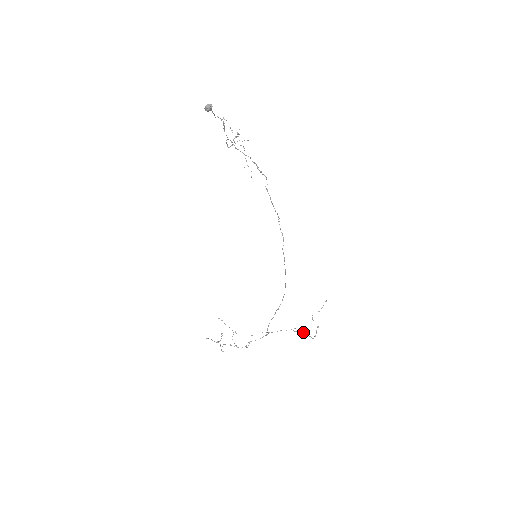
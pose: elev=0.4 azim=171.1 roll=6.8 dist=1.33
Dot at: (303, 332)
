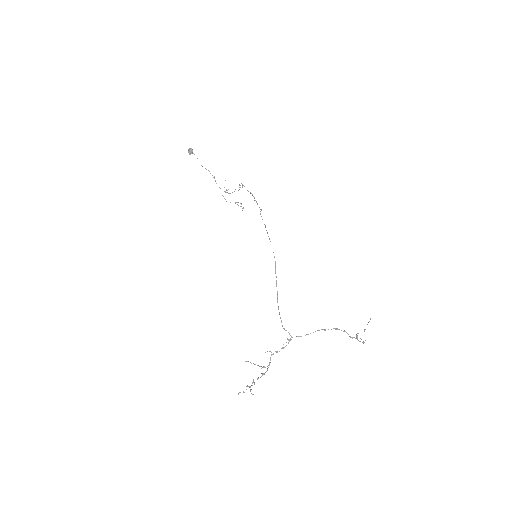
Dot at: (334, 328)
